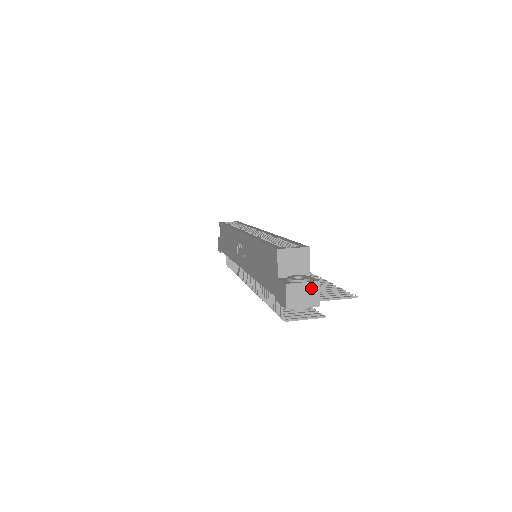
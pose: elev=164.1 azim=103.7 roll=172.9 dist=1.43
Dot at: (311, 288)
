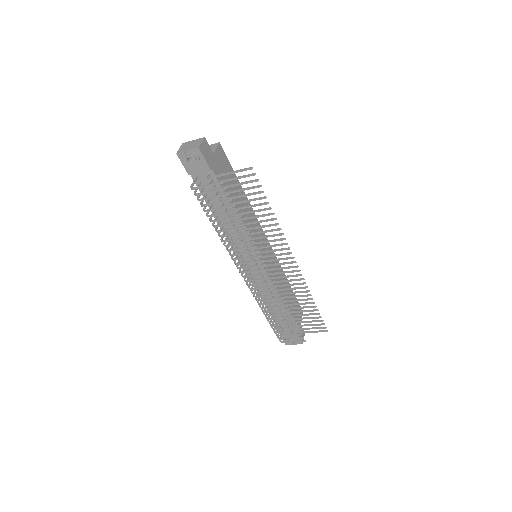
Dot at: (197, 141)
